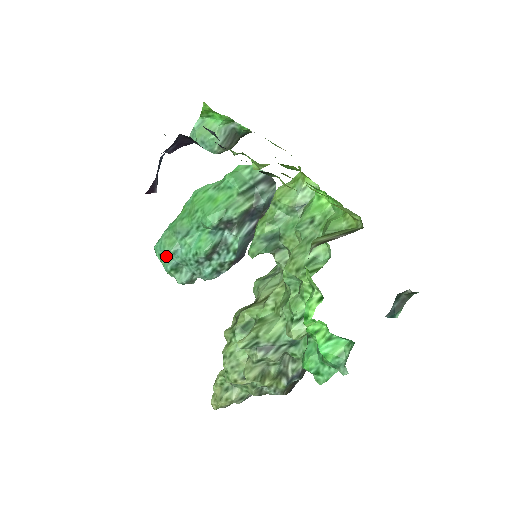
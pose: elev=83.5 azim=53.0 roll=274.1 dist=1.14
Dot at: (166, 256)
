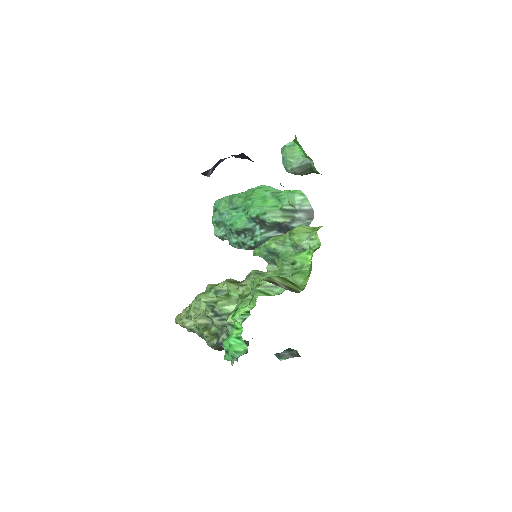
Dot at: (218, 212)
